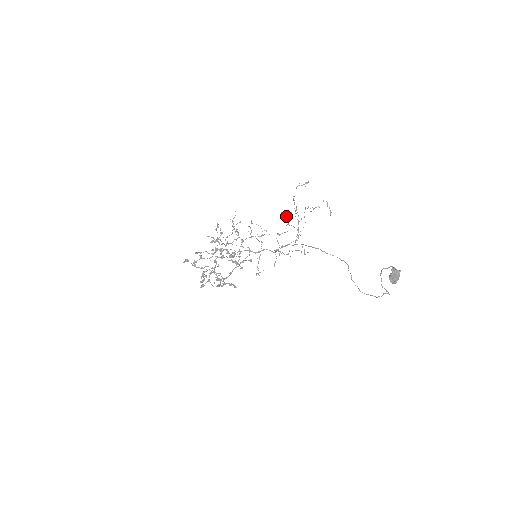
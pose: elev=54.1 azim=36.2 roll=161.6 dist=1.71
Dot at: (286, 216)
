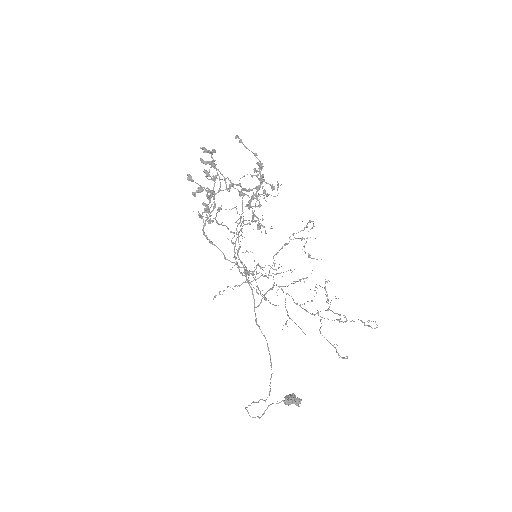
Dot at: (325, 288)
